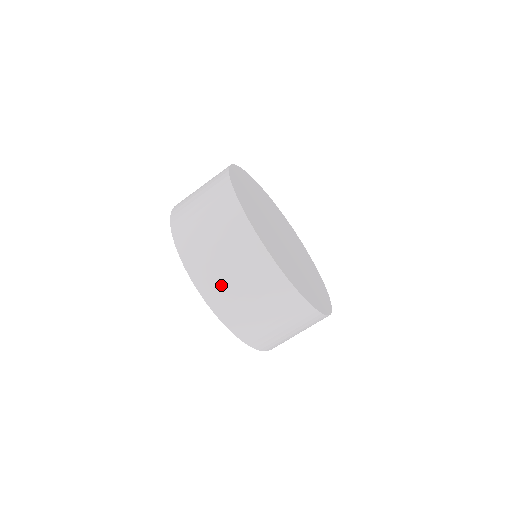
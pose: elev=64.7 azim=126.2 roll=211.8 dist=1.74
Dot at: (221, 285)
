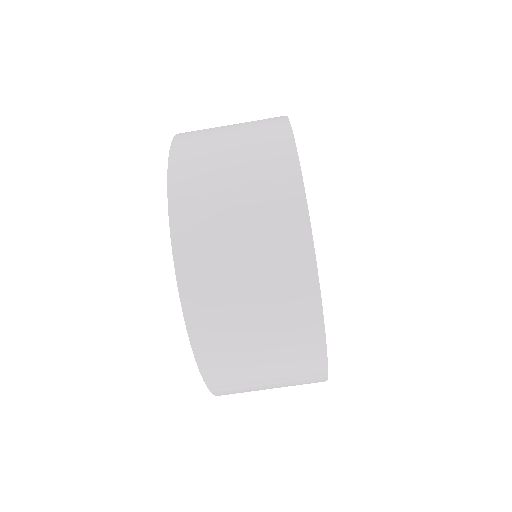
Dot at: (205, 155)
